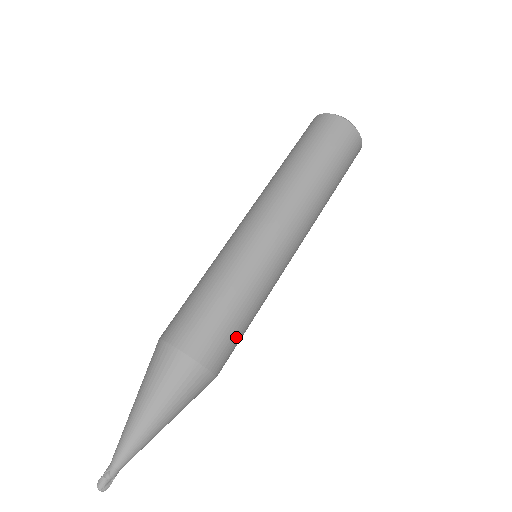
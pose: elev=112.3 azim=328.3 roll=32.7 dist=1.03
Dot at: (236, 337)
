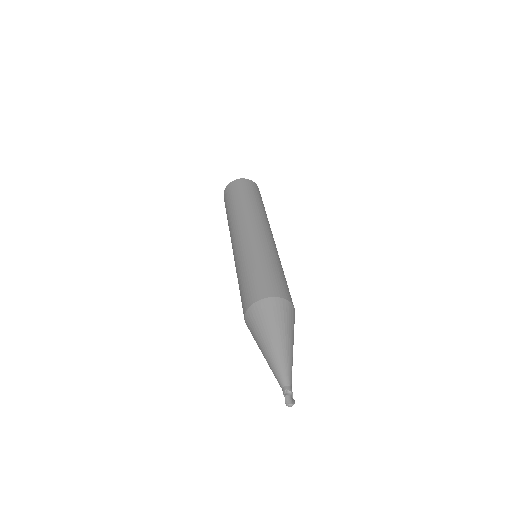
Dot at: (287, 285)
